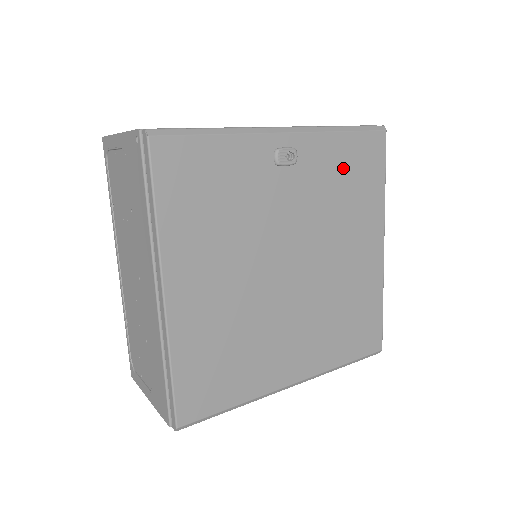
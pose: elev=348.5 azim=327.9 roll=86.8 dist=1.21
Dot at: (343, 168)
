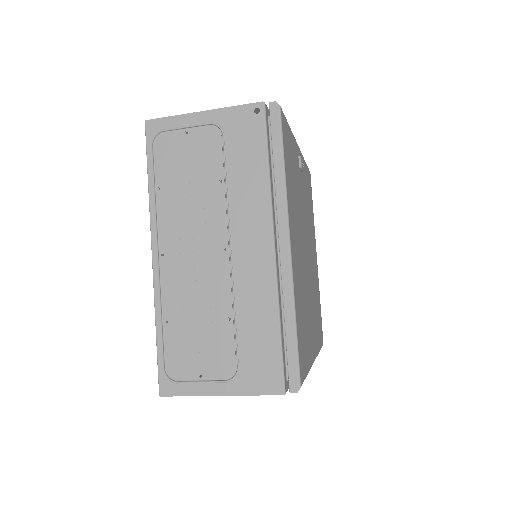
Dot at: (307, 188)
